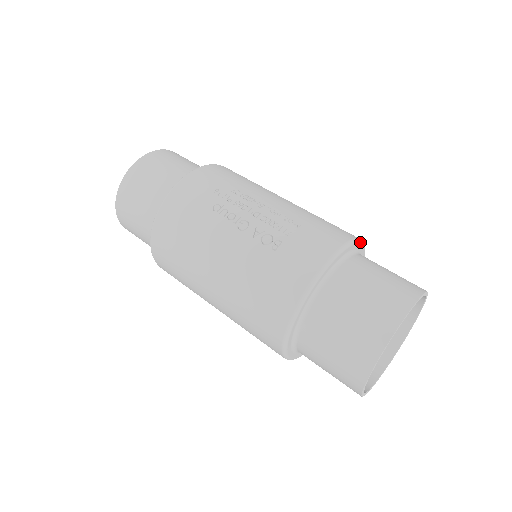
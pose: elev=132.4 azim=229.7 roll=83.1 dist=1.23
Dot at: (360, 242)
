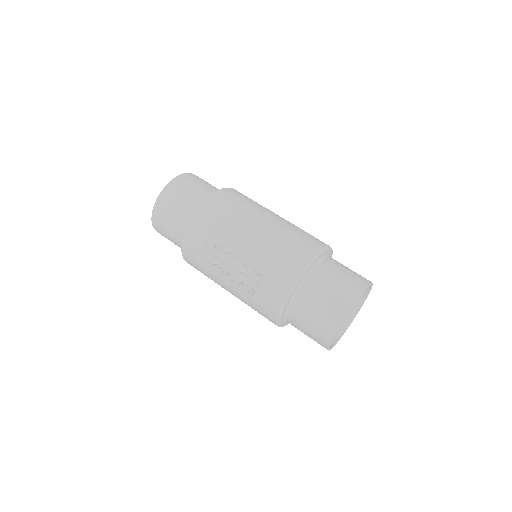
Dot at: (308, 268)
